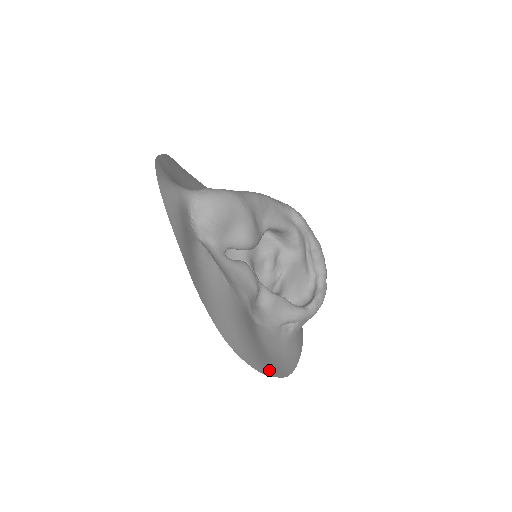
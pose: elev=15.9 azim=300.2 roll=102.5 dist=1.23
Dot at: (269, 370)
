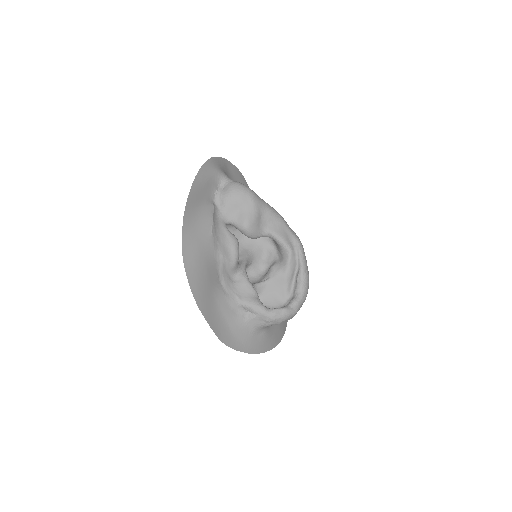
Dot at: (205, 312)
